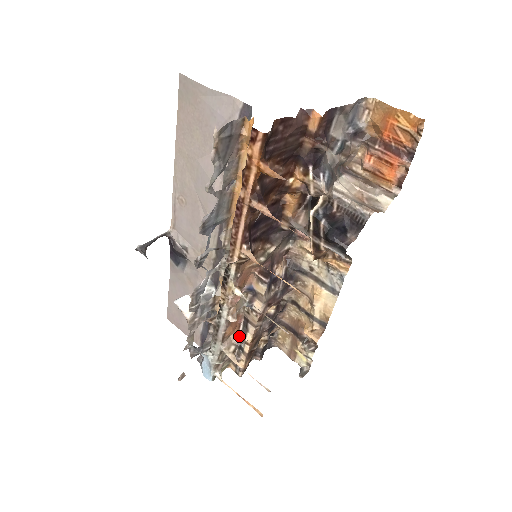
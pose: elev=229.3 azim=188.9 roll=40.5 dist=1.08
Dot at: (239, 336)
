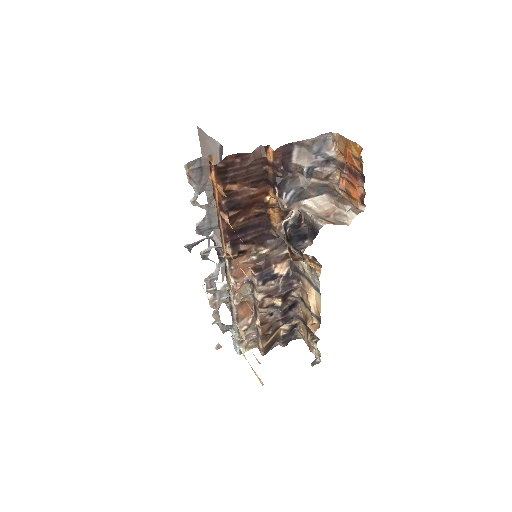
Dot at: (252, 319)
